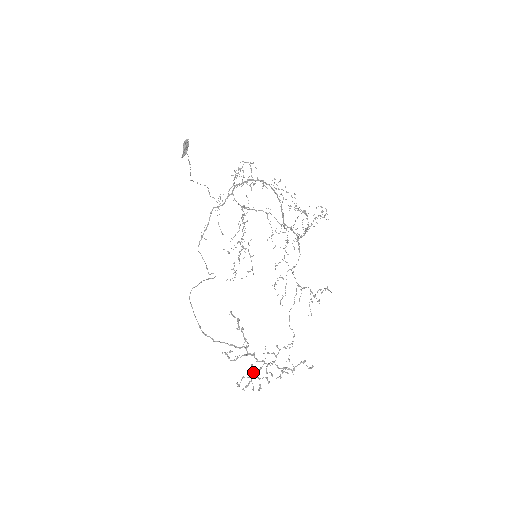
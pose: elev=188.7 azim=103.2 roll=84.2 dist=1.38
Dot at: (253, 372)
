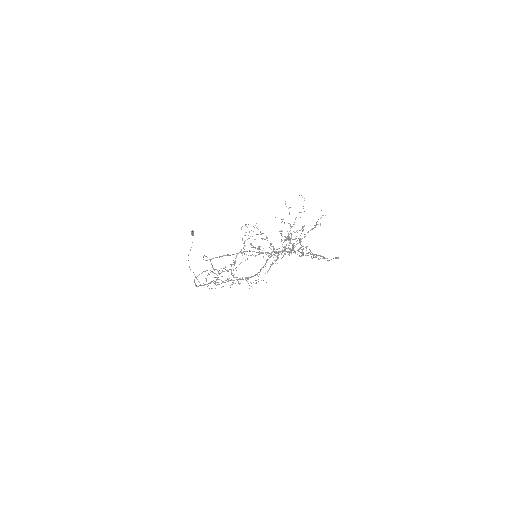
Dot at: occluded
